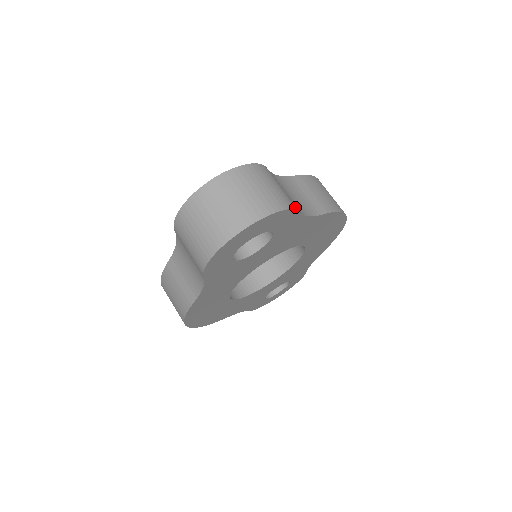
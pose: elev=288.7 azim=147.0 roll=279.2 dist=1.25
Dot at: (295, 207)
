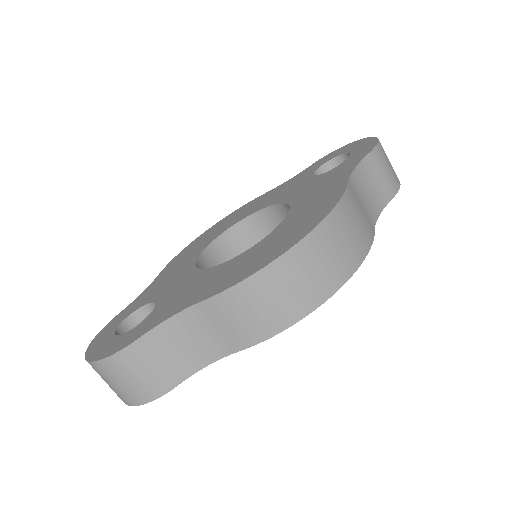
Dot at: (166, 389)
